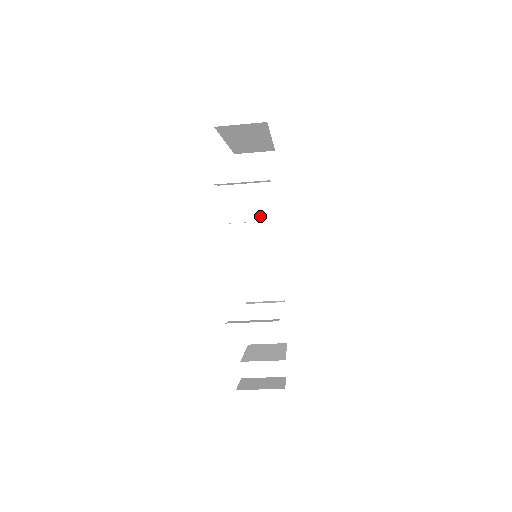
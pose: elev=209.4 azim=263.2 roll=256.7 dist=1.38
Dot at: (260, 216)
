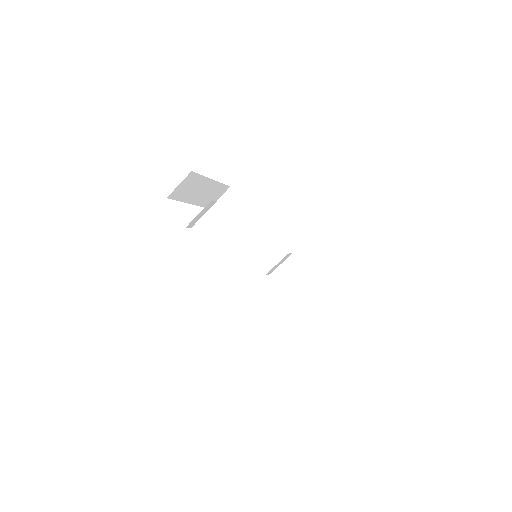
Dot at: (251, 233)
